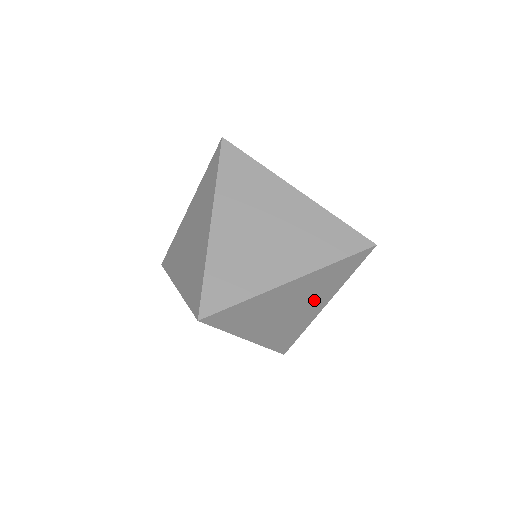
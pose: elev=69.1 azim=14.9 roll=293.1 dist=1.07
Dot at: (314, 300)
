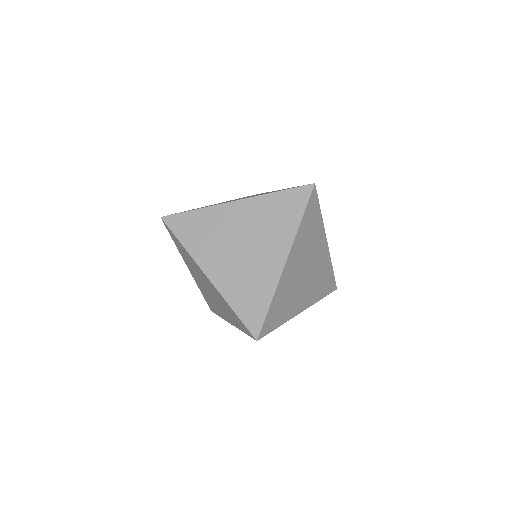
Dot at: (315, 250)
